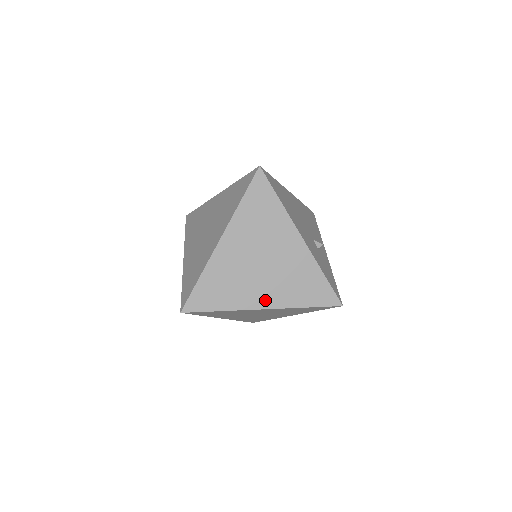
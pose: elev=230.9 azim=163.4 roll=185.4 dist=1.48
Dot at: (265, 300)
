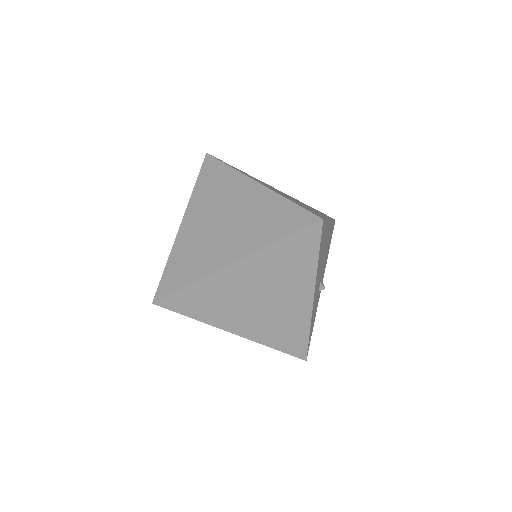
Dot at: (242, 329)
